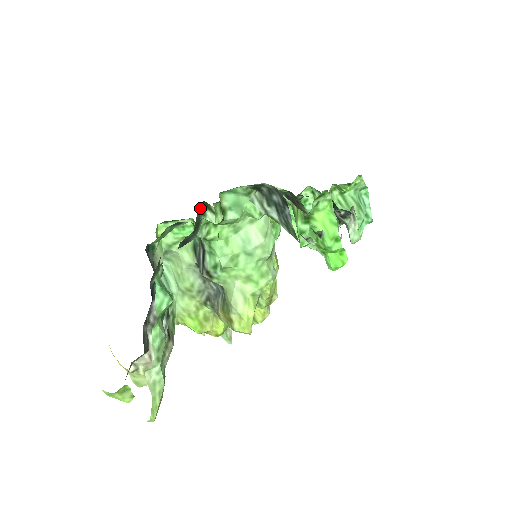
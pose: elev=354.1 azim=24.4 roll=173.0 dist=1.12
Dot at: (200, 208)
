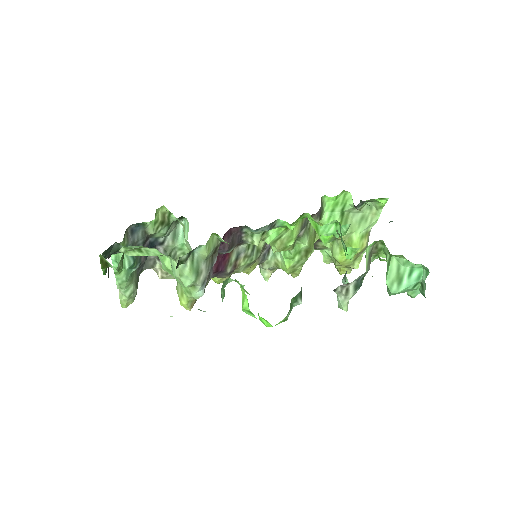
Dot at: (118, 243)
